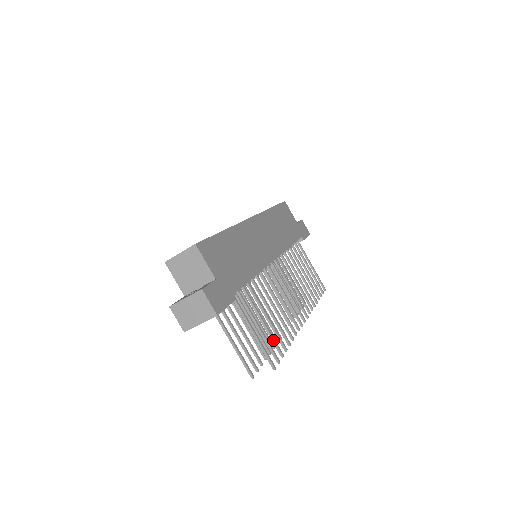
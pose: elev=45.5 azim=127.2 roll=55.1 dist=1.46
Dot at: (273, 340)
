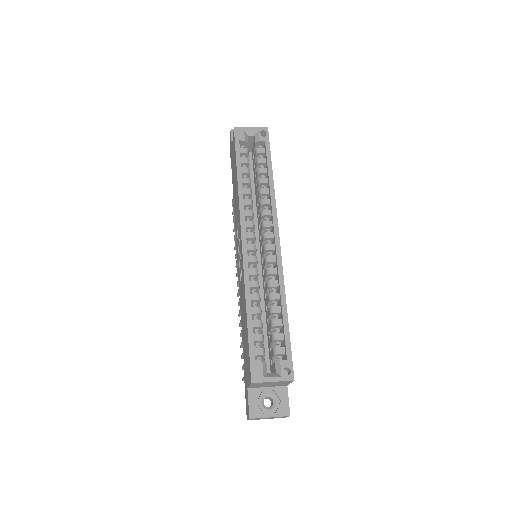
Dot at: occluded
